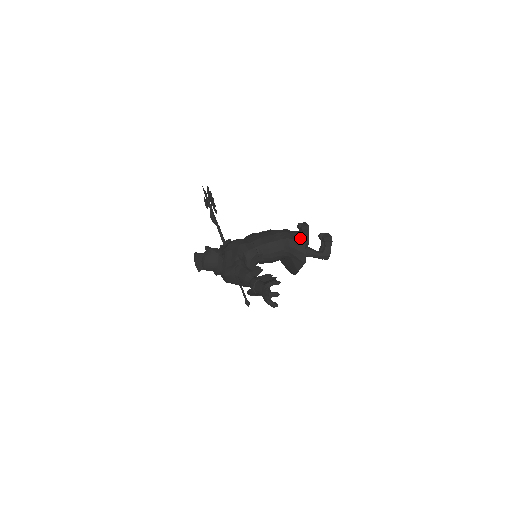
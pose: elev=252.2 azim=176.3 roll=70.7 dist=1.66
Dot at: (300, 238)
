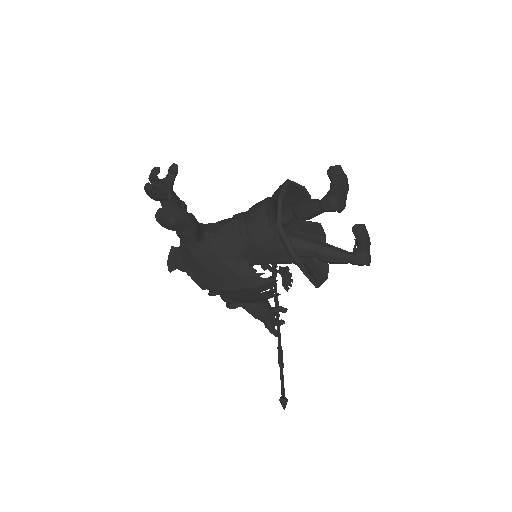
Dot at: (292, 185)
